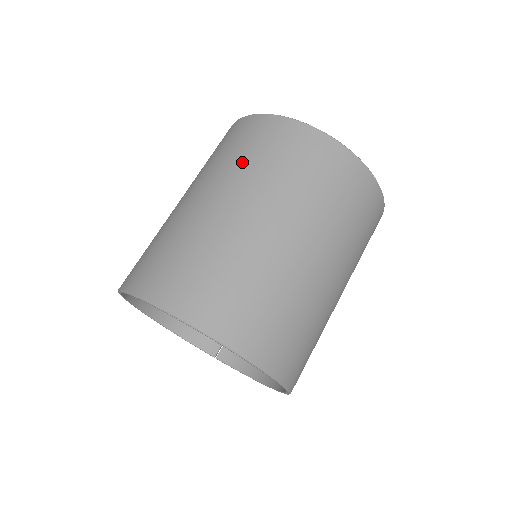
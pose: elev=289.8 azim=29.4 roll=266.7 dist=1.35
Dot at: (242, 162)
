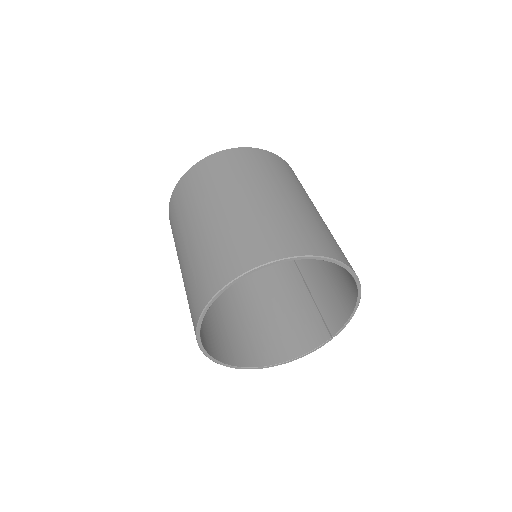
Dot at: (177, 227)
